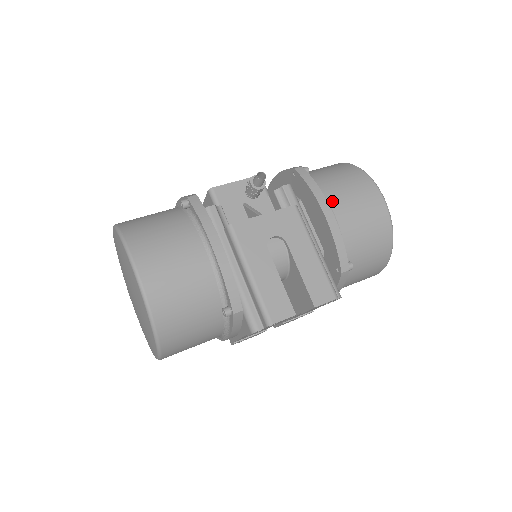
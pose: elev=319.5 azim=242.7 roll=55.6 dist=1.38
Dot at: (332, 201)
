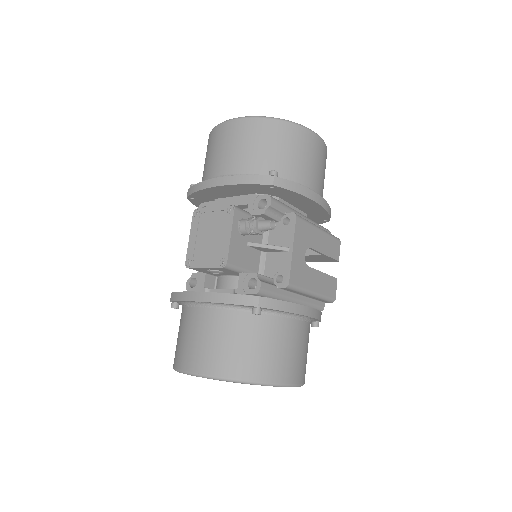
Dot at: (309, 183)
